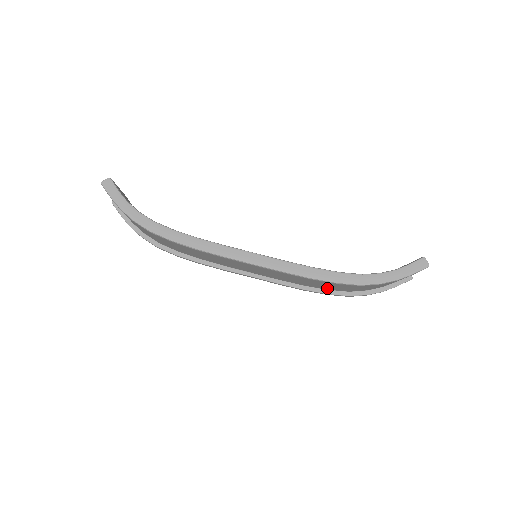
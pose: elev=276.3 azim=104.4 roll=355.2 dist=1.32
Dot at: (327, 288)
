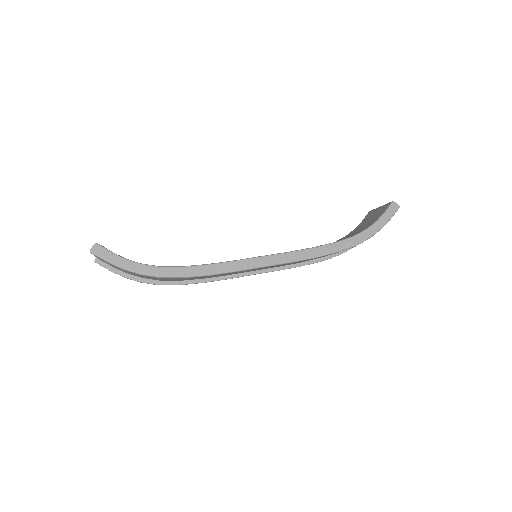
Dot at: occluded
